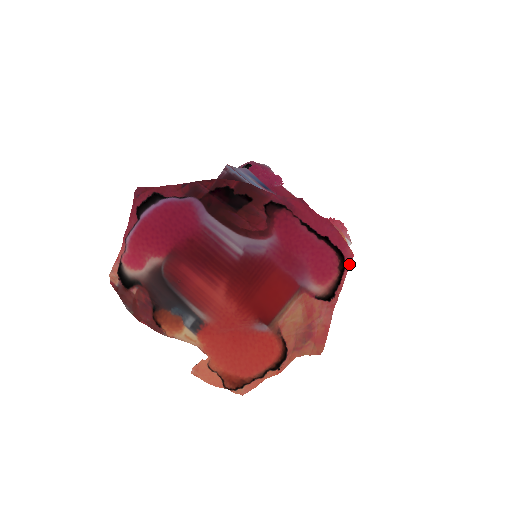
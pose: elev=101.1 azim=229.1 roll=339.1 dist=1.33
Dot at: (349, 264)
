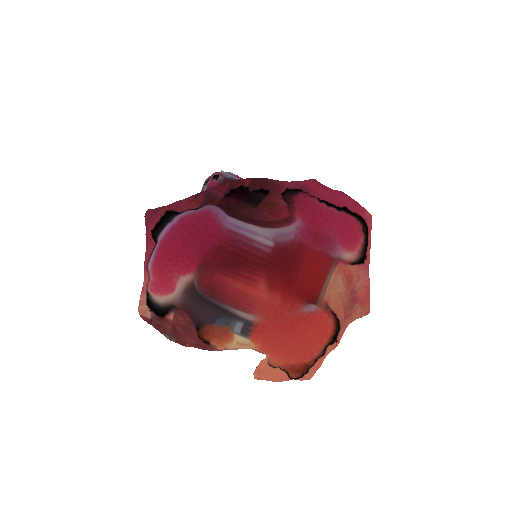
Dot at: (370, 225)
